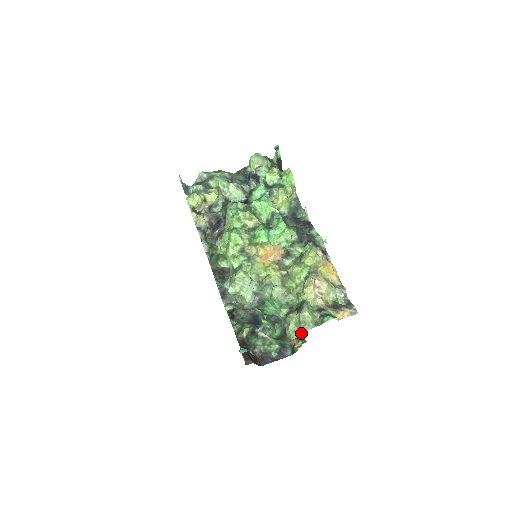
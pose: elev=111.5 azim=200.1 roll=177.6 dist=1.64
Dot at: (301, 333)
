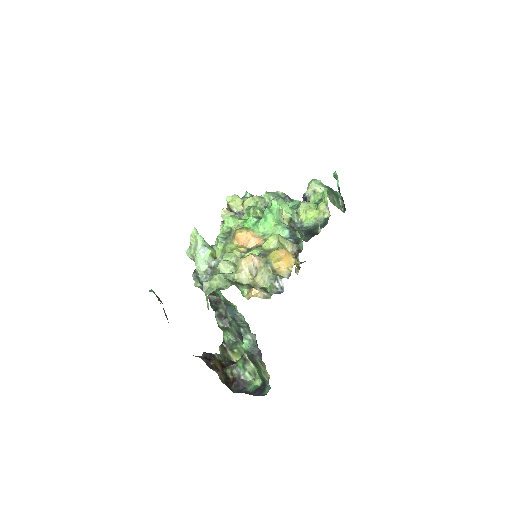
Dot at: (207, 299)
